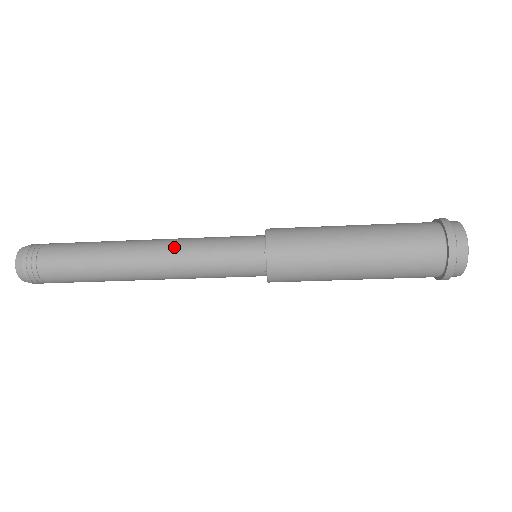
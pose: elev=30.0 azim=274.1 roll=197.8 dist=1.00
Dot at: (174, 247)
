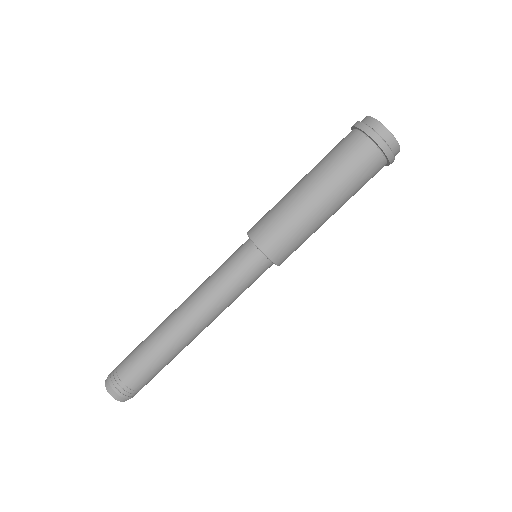
Dot at: (197, 294)
